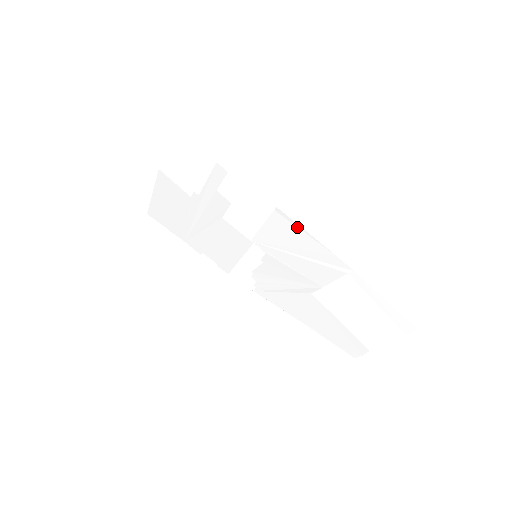
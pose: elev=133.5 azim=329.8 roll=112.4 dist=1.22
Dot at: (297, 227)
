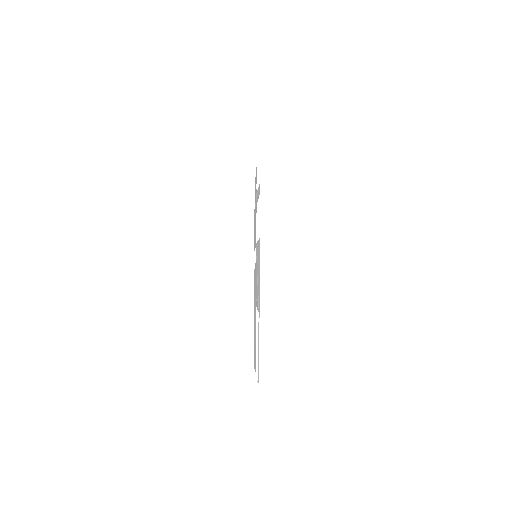
Dot at: occluded
